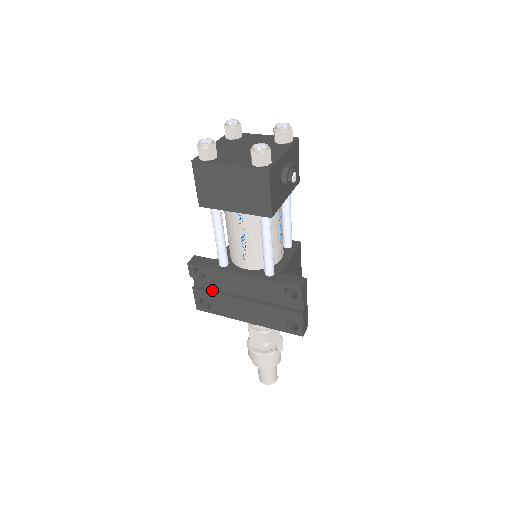
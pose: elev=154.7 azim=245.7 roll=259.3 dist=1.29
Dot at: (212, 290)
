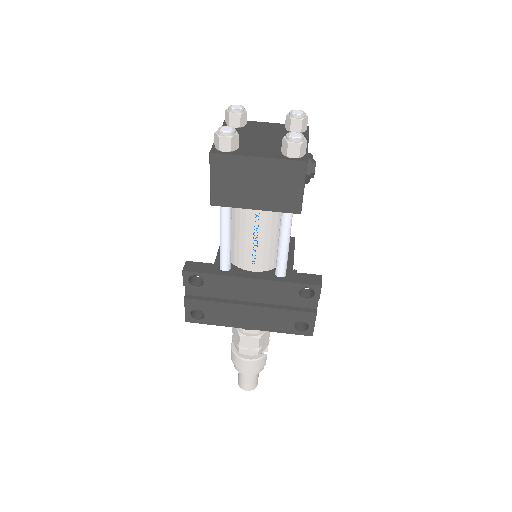
Dot at: (208, 298)
